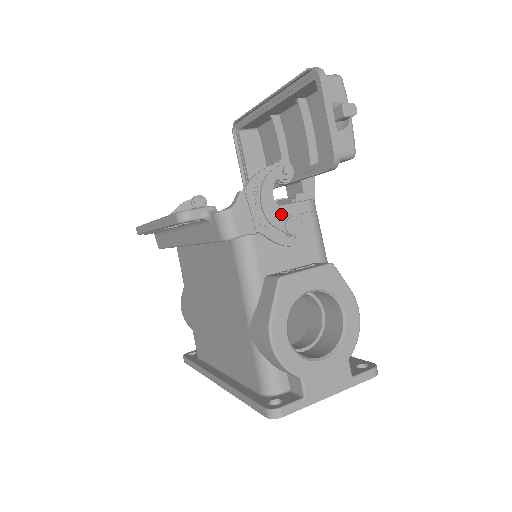
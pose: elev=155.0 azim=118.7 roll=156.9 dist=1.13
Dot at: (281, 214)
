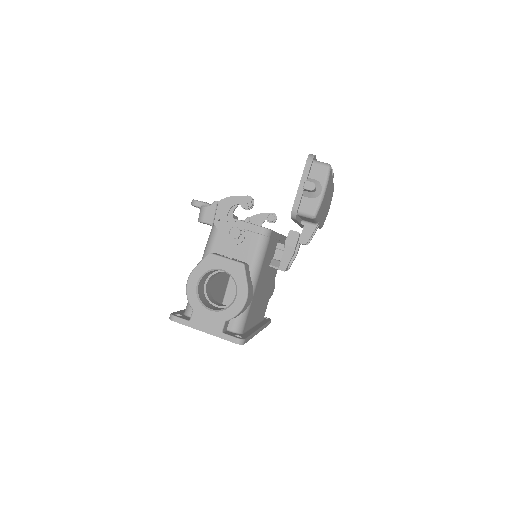
Dot at: (233, 223)
